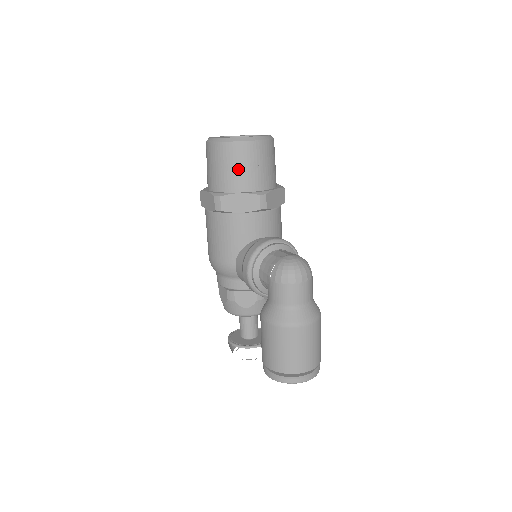
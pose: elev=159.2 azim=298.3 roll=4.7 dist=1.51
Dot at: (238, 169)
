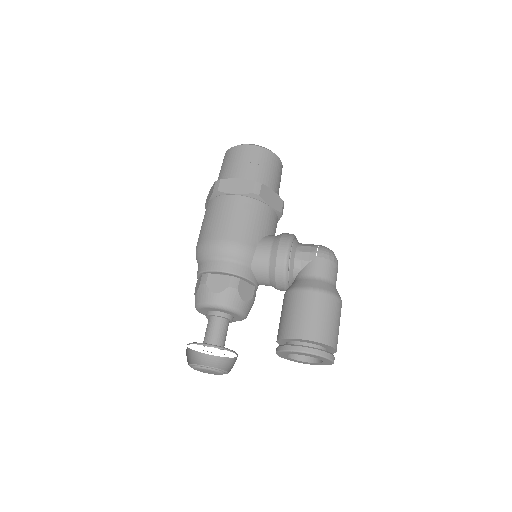
Dot at: (273, 174)
